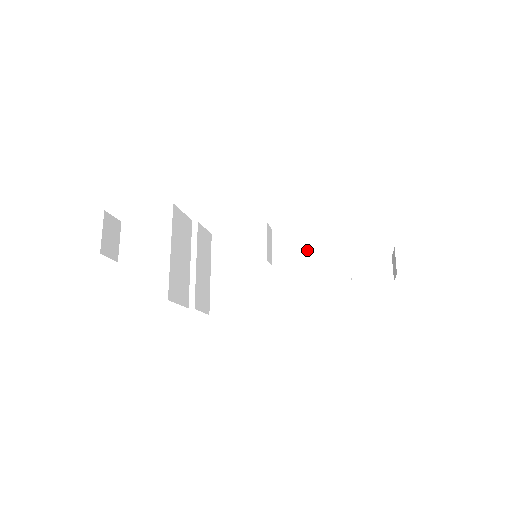
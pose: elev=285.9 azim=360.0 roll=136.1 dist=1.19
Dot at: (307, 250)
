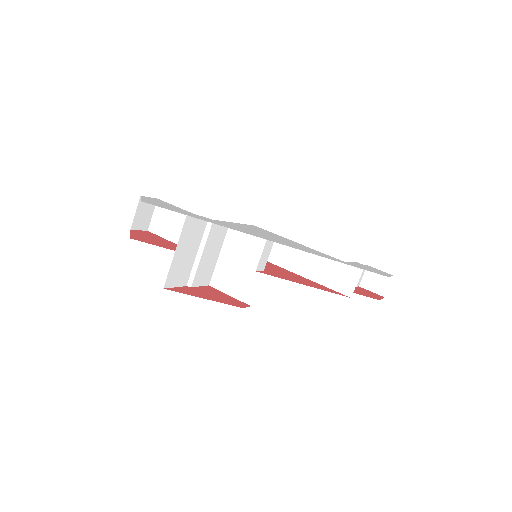
Dot at: occluded
